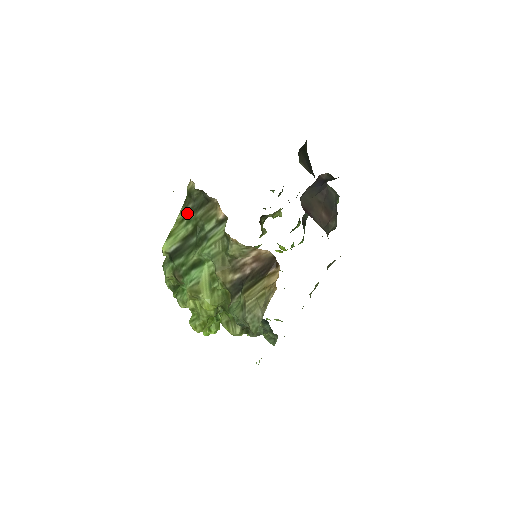
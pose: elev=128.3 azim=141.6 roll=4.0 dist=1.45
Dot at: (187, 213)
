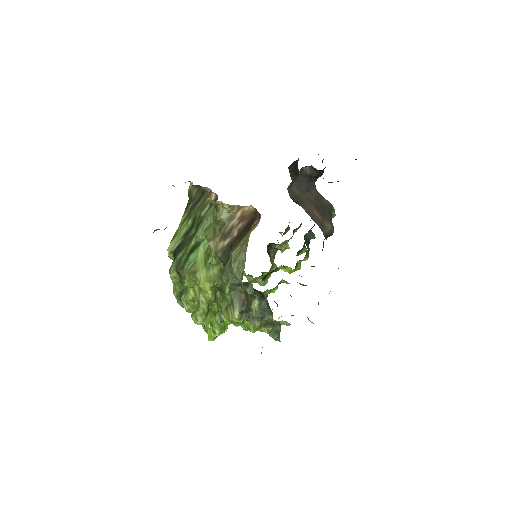
Dot at: (188, 212)
